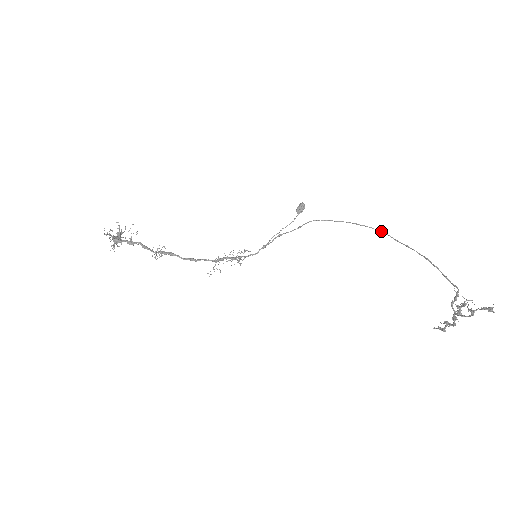
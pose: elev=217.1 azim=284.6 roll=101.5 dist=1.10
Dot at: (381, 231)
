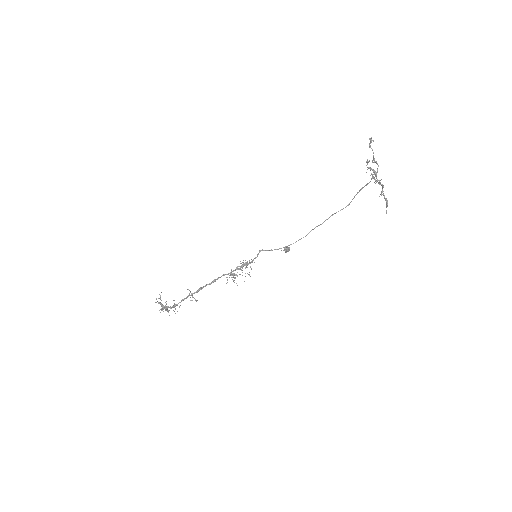
Dot at: (332, 214)
